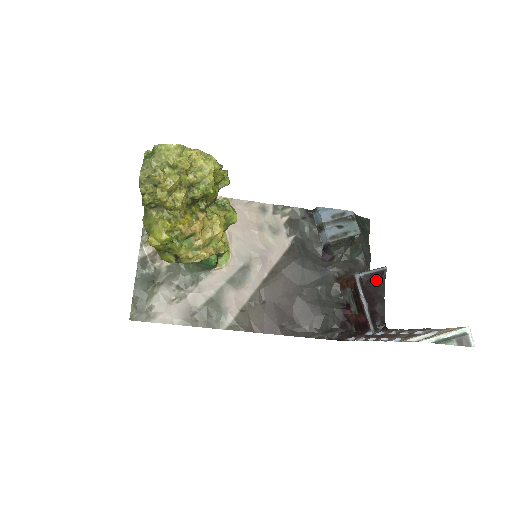
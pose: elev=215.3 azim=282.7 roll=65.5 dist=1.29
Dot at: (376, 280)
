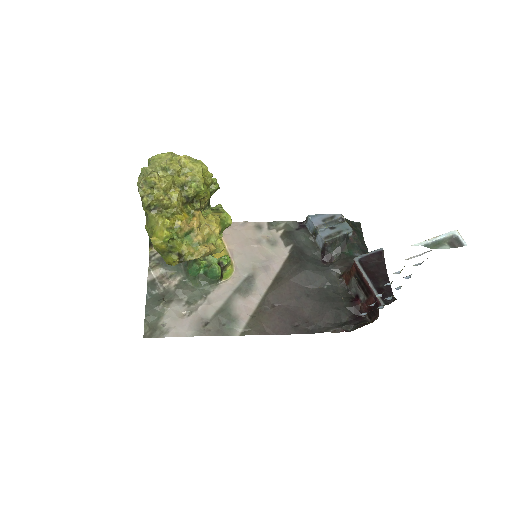
Dot at: (375, 261)
